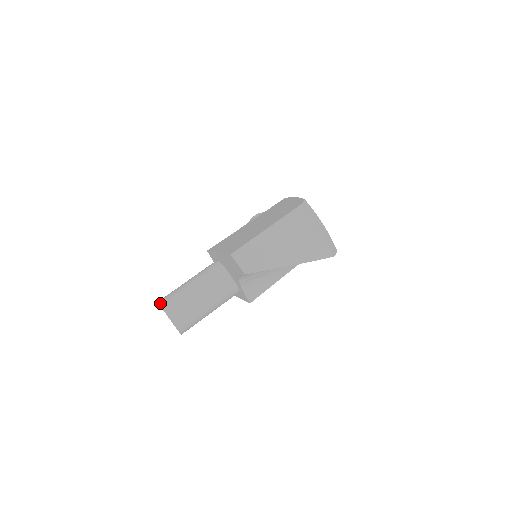
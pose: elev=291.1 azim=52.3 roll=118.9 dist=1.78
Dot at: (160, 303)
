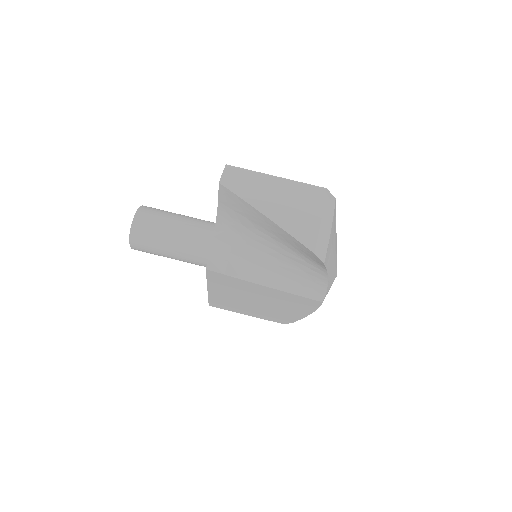
Dot at: occluded
